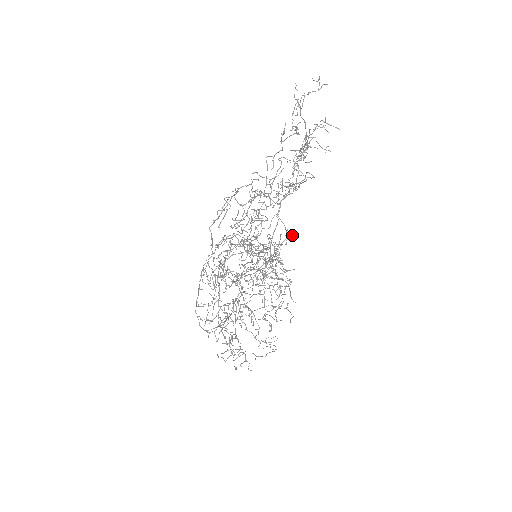
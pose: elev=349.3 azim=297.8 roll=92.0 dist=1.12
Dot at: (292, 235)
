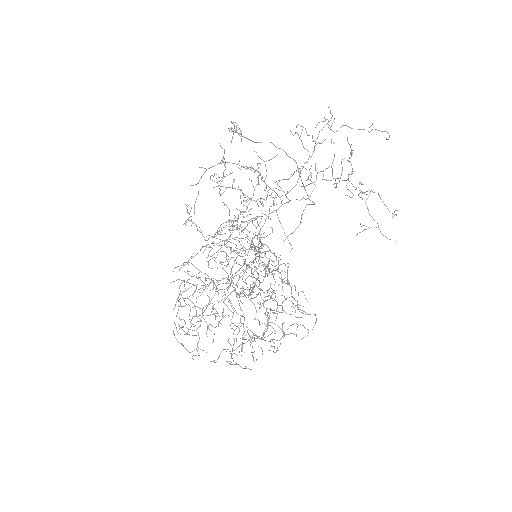
Dot at: occluded
